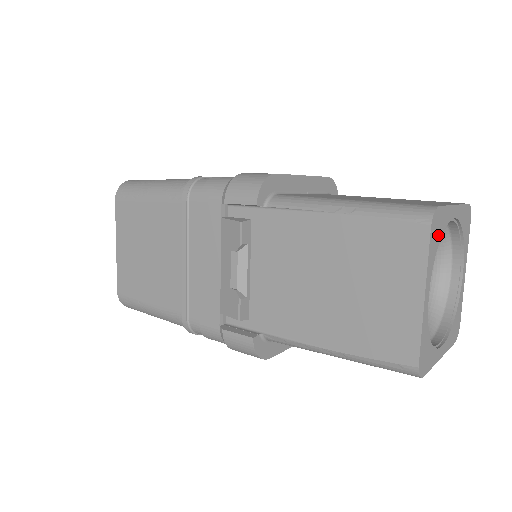
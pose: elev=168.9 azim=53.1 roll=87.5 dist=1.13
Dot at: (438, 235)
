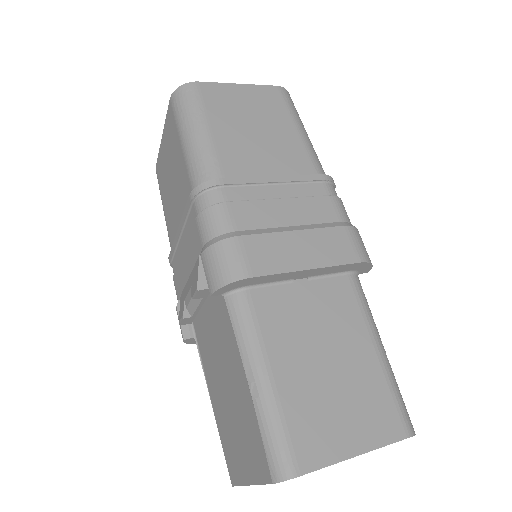
Dot at: occluded
